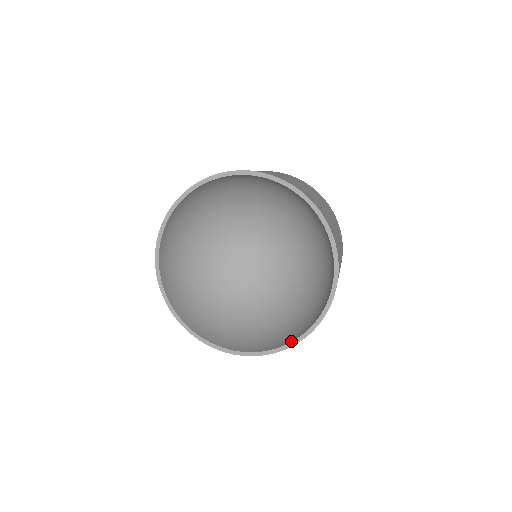
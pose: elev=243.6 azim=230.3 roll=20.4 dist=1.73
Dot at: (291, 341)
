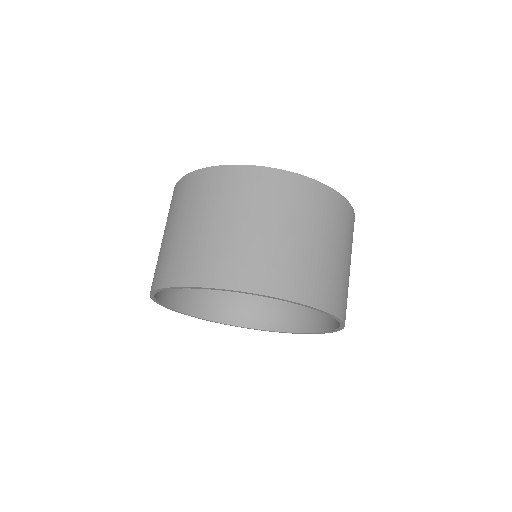
Dot at: (222, 323)
